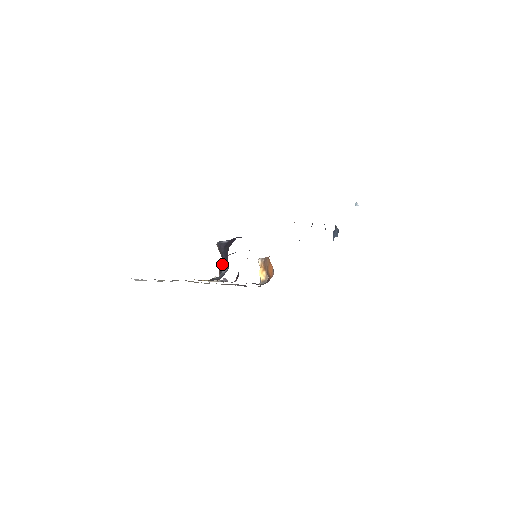
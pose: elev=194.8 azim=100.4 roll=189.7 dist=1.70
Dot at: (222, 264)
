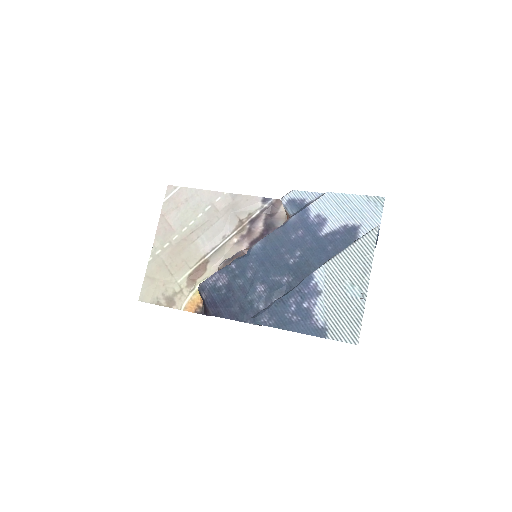
Dot at: occluded
